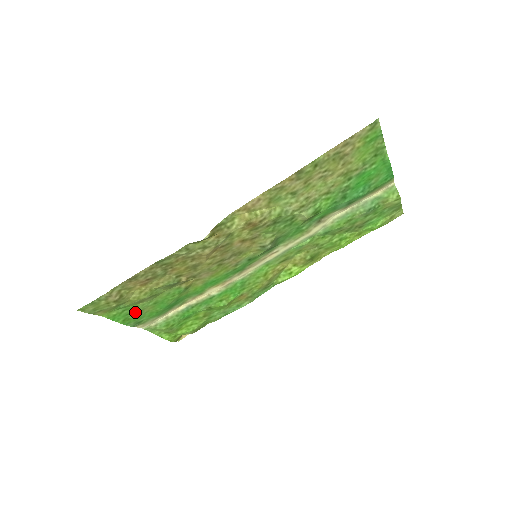
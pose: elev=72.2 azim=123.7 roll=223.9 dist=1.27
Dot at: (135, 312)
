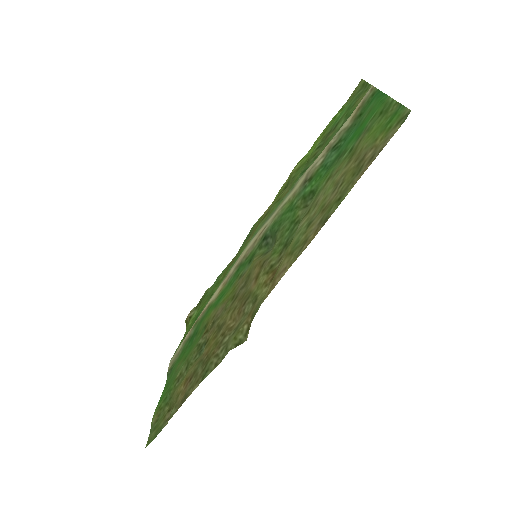
Dot at: (172, 379)
